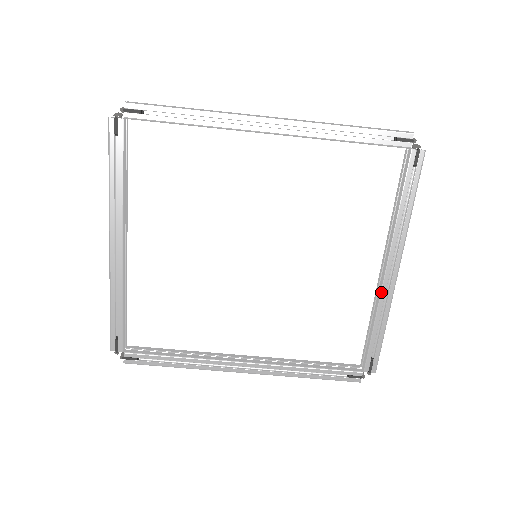
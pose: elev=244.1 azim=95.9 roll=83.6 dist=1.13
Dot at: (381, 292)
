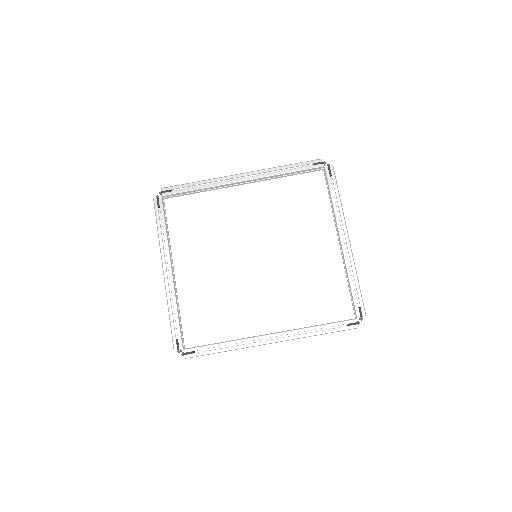
Dot at: (344, 255)
